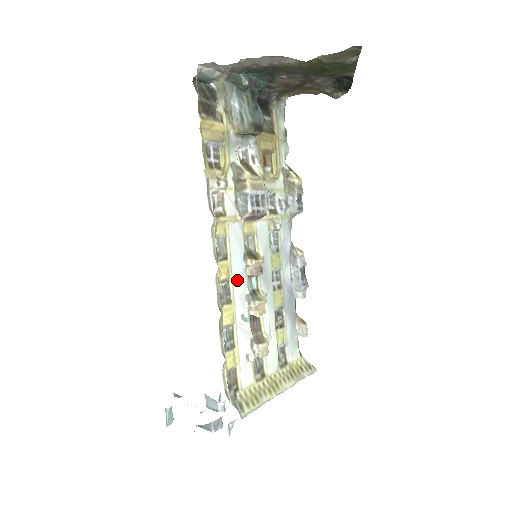
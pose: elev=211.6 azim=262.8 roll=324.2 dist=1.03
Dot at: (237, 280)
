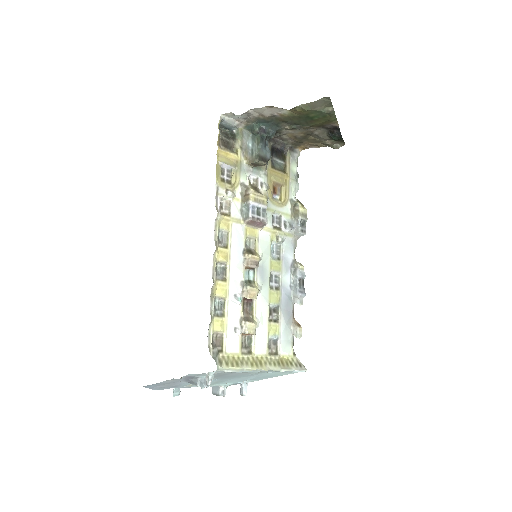
Dot at: (234, 266)
